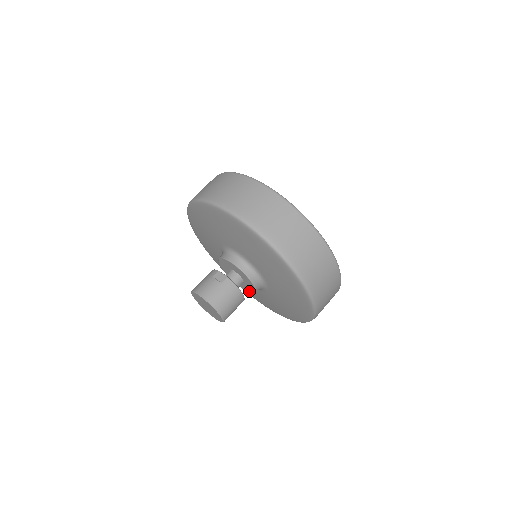
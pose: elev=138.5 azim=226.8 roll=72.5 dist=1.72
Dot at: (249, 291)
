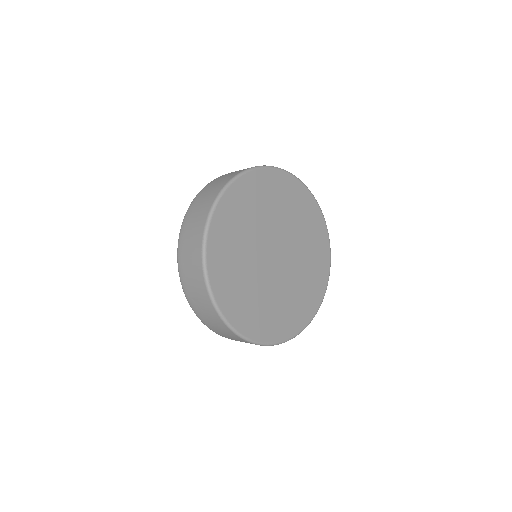
Dot at: occluded
